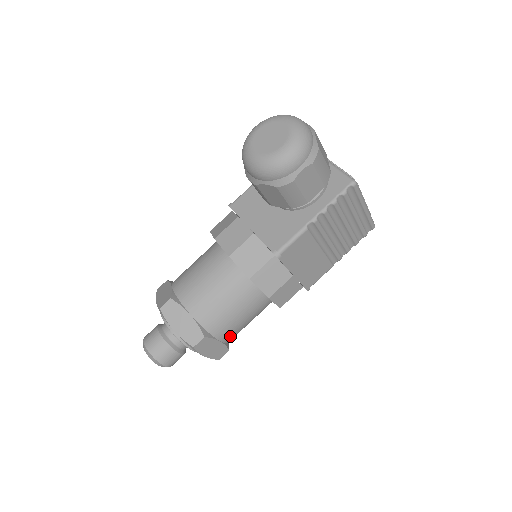
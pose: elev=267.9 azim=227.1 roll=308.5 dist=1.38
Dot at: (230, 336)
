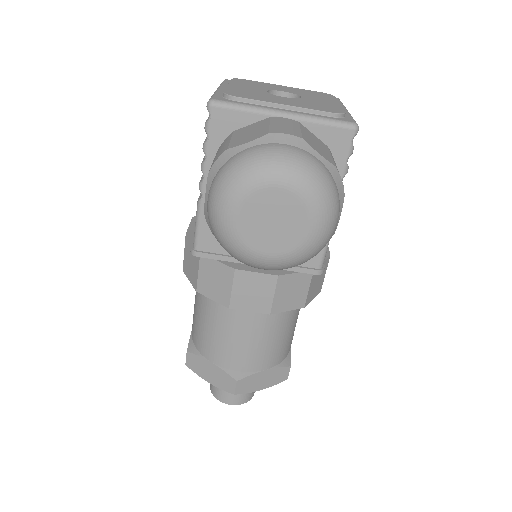
Dot at: occluded
